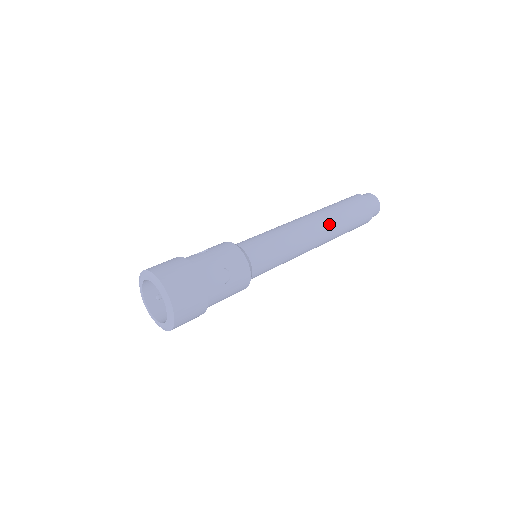
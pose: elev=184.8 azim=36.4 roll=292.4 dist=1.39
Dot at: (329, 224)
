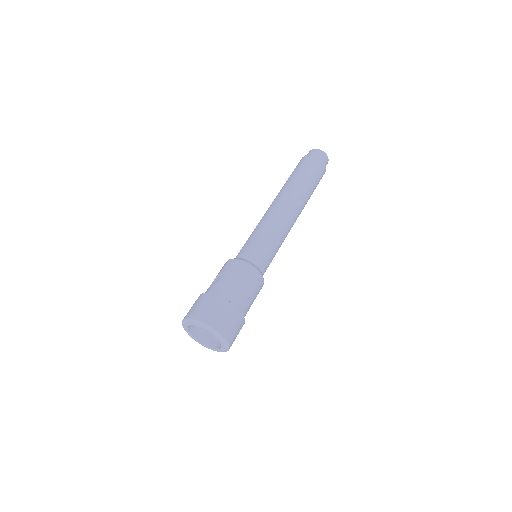
Dot at: (299, 199)
